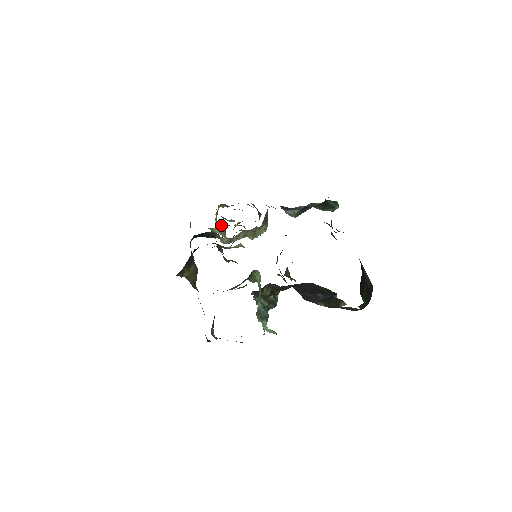
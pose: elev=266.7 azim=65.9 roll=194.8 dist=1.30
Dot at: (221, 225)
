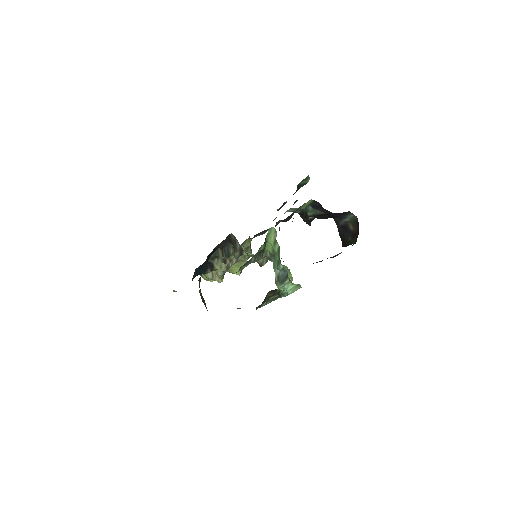
Dot at: occluded
